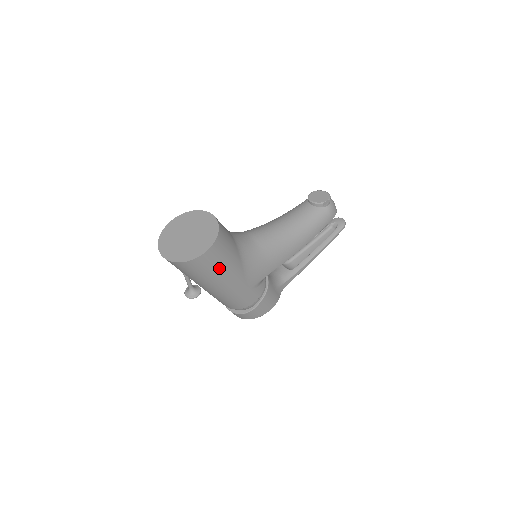
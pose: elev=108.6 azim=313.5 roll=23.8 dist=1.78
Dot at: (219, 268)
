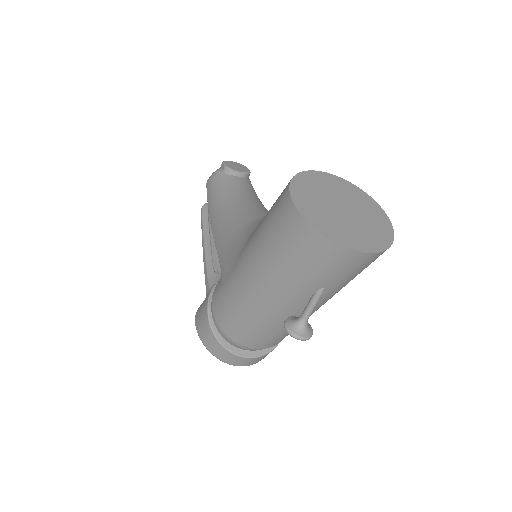
Dot at: occluded
